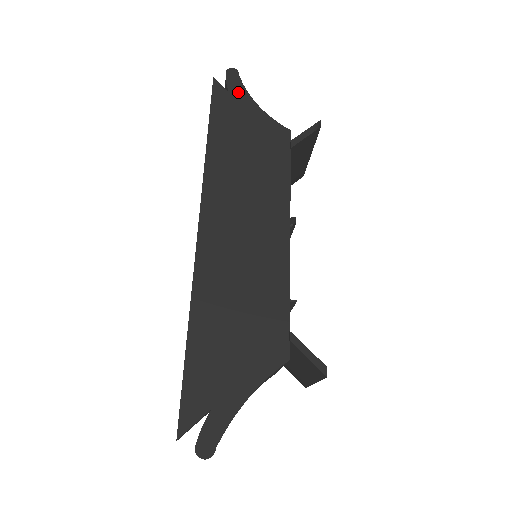
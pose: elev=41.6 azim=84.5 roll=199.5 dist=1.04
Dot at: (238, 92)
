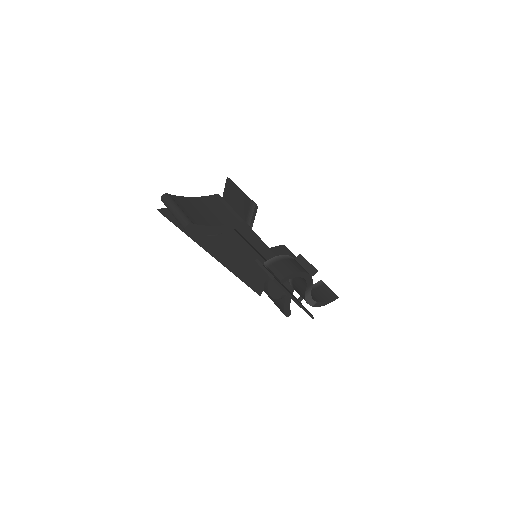
Dot at: occluded
